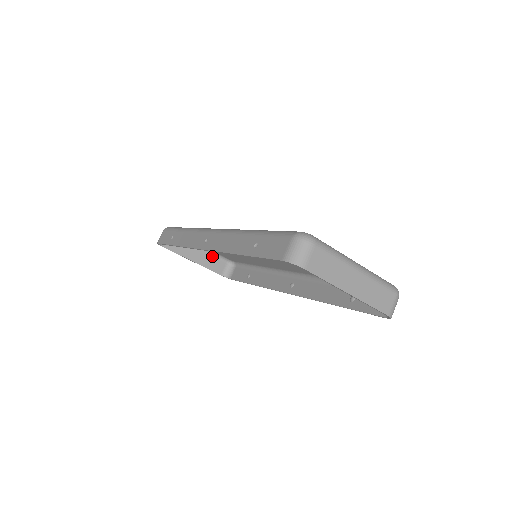
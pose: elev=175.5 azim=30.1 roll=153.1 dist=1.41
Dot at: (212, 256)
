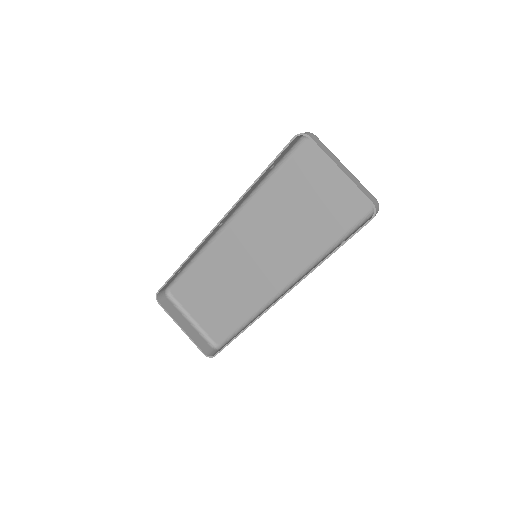
Dot at: (199, 334)
